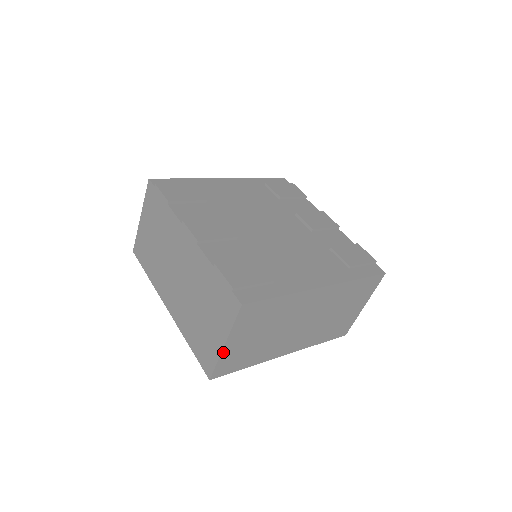
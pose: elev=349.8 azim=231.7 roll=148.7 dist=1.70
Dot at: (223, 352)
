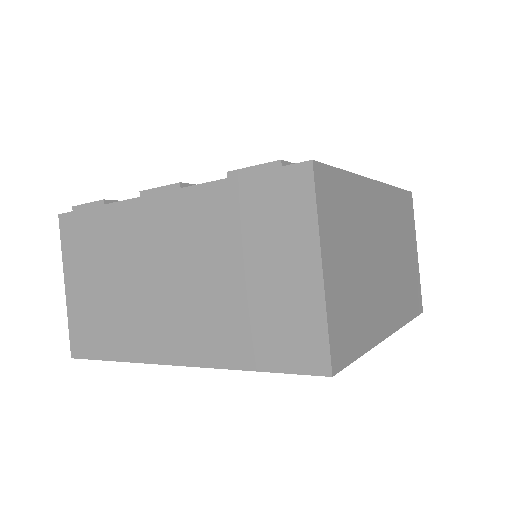
Dot at: (326, 291)
